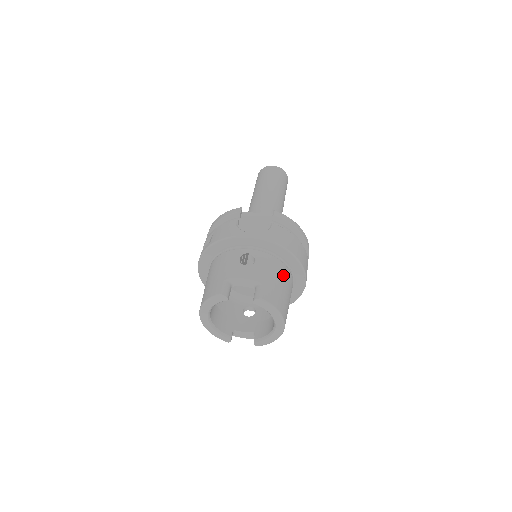
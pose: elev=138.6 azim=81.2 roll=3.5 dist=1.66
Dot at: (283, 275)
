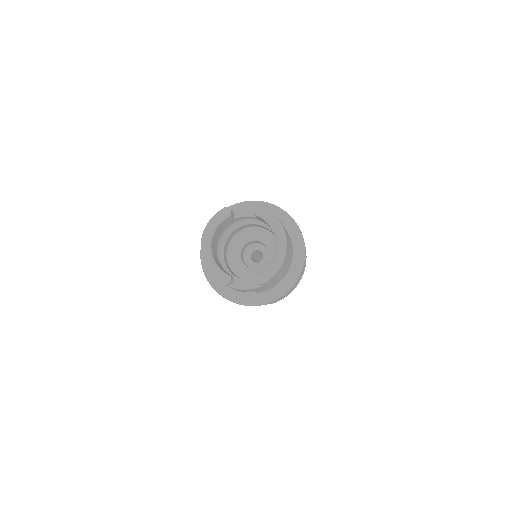
Dot at: occluded
